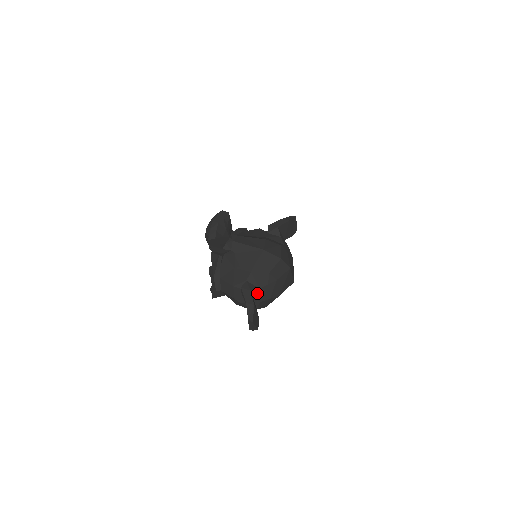
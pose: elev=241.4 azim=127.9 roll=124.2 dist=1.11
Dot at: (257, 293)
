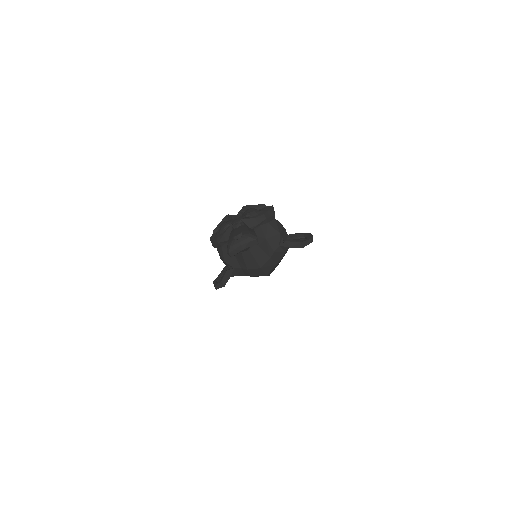
Dot at: (235, 275)
